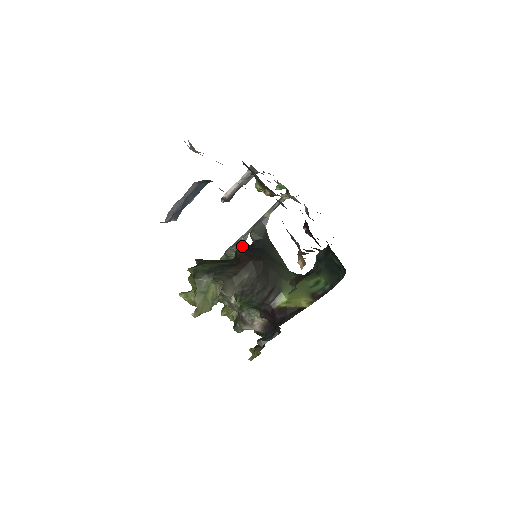
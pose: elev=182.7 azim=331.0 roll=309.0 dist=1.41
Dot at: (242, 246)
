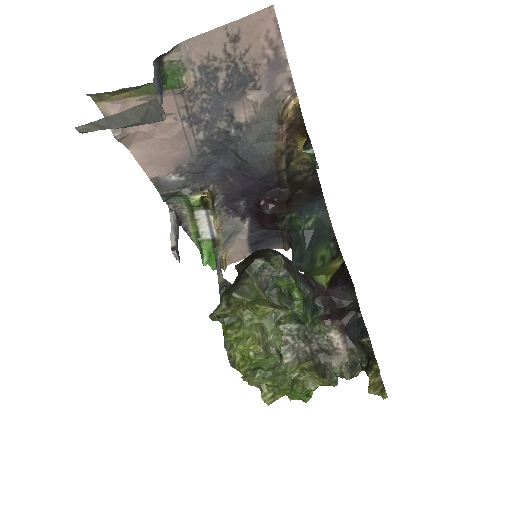
Dot at: occluded
